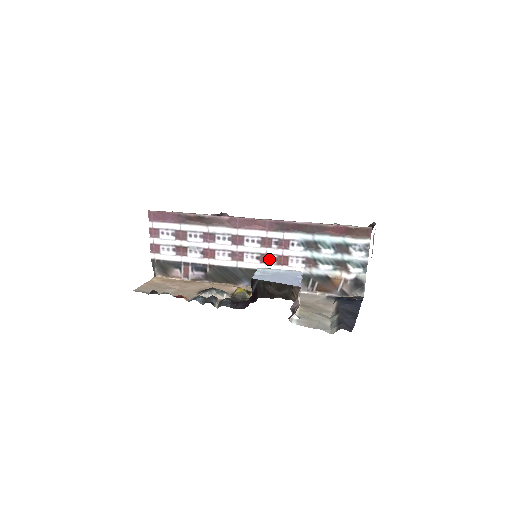
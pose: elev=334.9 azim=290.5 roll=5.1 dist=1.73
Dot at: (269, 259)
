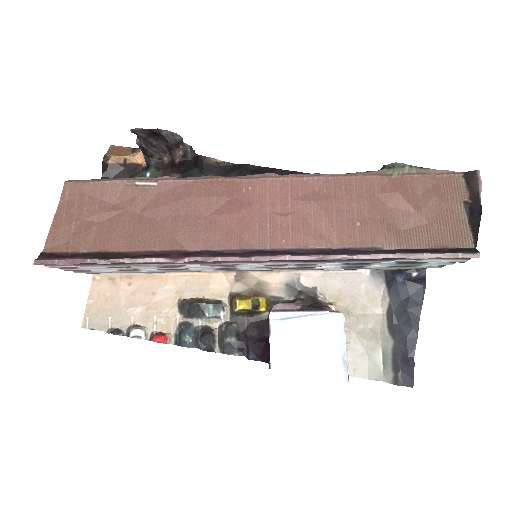
Dot at: (281, 268)
